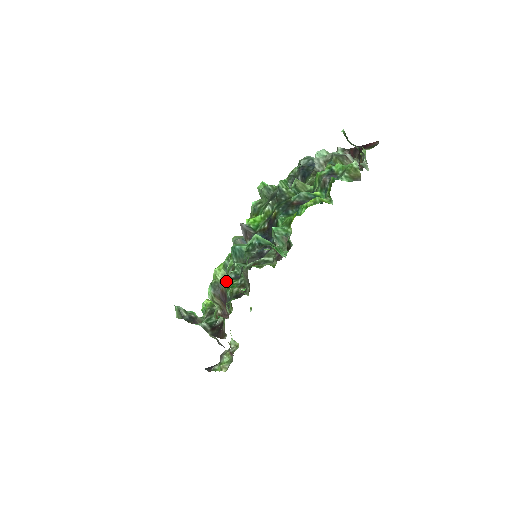
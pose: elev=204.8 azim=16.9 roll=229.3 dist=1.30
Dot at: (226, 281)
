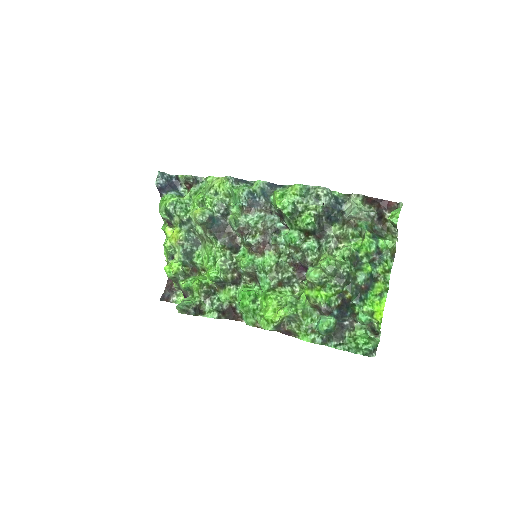
Dot at: (296, 329)
